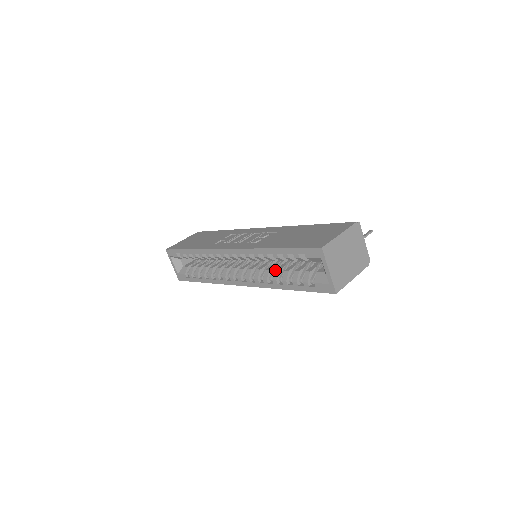
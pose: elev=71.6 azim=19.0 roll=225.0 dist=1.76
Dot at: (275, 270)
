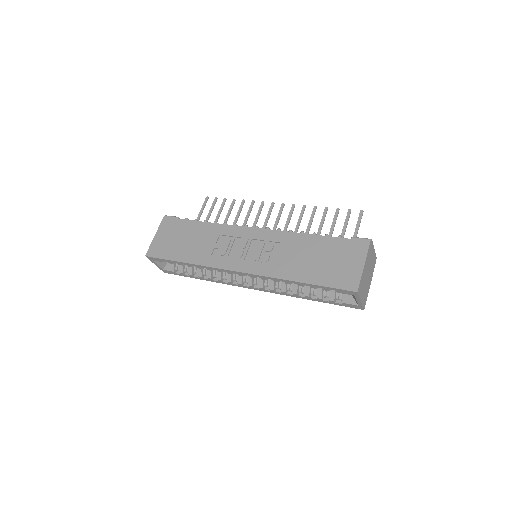
Dot at: (293, 285)
